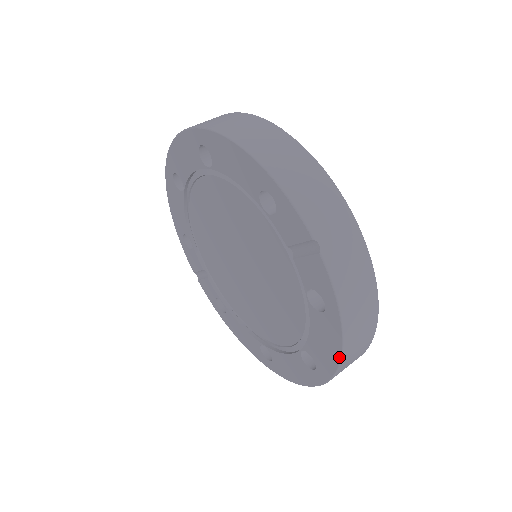
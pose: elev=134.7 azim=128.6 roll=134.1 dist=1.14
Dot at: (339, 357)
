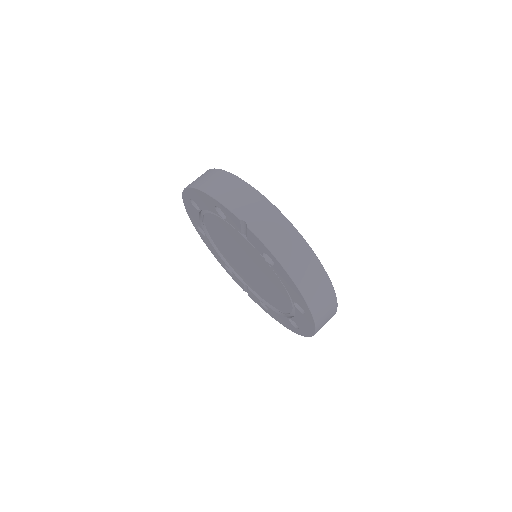
Dot at: (299, 291)
